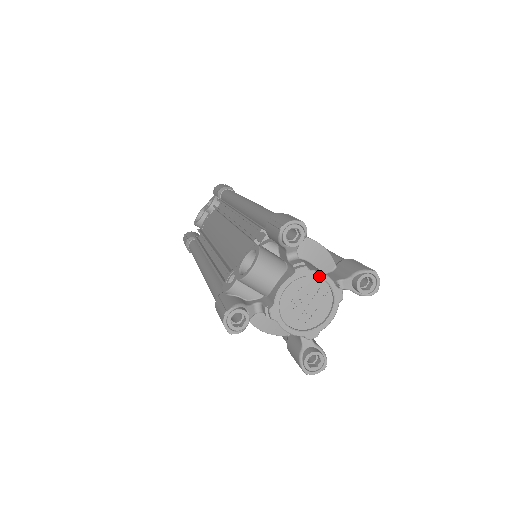
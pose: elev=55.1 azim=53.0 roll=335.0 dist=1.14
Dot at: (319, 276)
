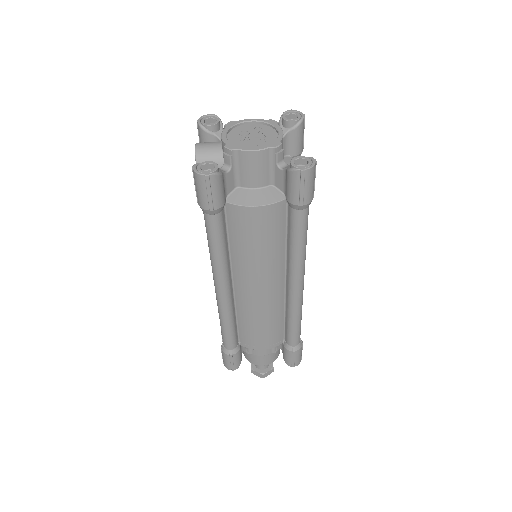
Dot at: (246, 121)
